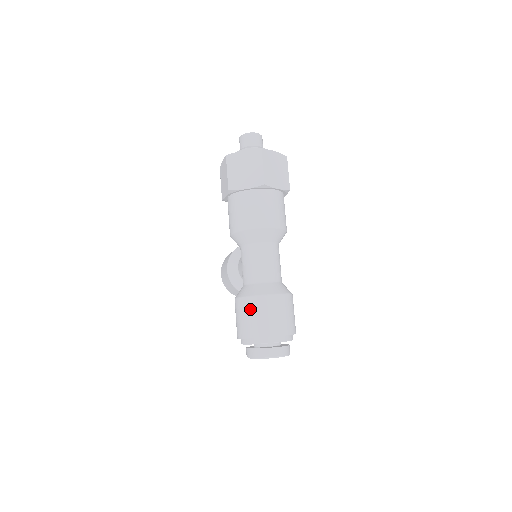
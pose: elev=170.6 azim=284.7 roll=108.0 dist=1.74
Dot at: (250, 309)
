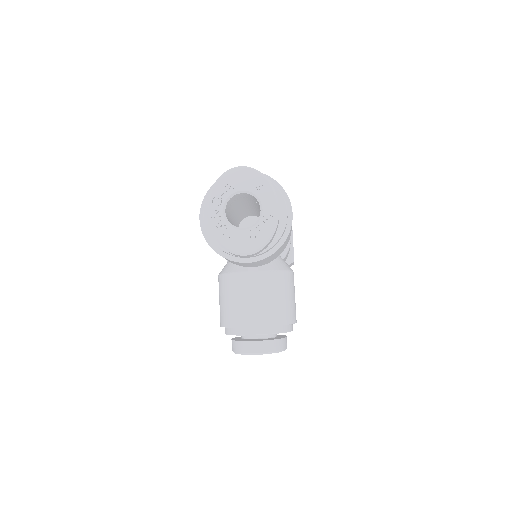
Dot at: occluded
